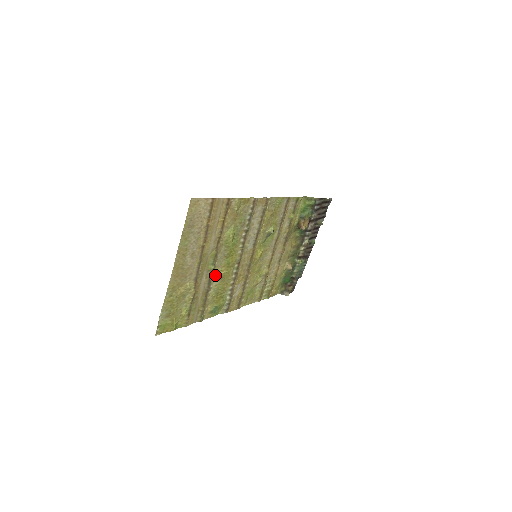
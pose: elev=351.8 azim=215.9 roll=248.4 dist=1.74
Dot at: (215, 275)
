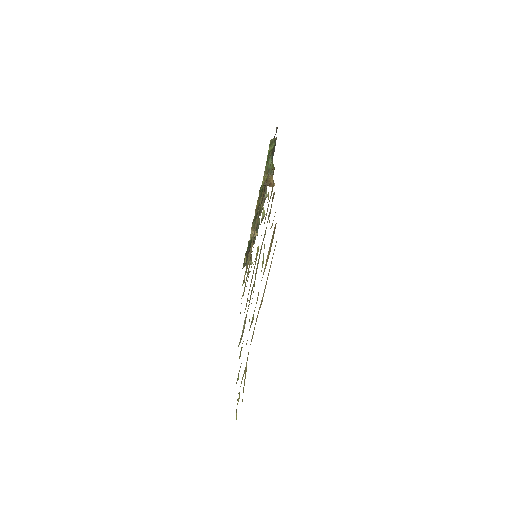
Dot at: (249, 321)
